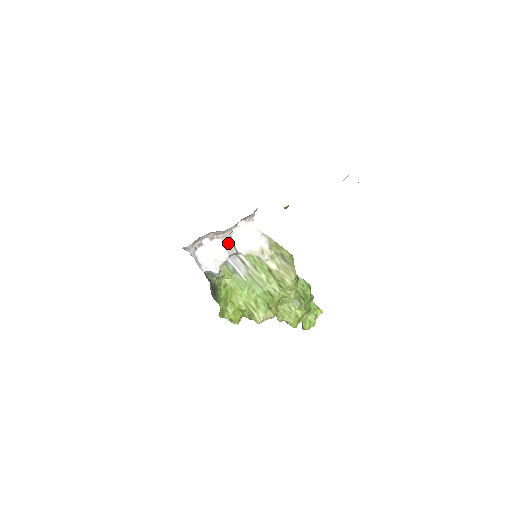
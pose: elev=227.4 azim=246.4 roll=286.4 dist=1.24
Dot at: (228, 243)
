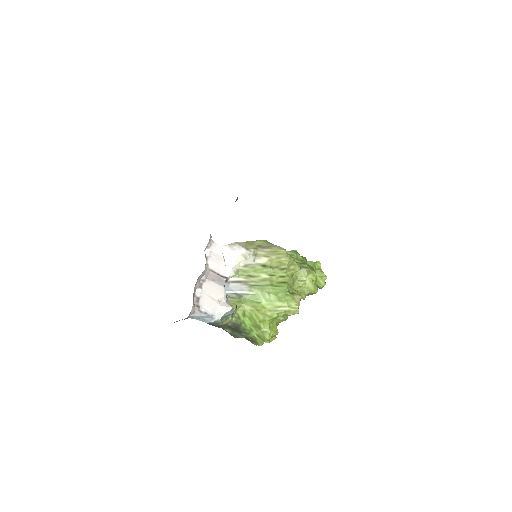
Dot at: (214, 278)
